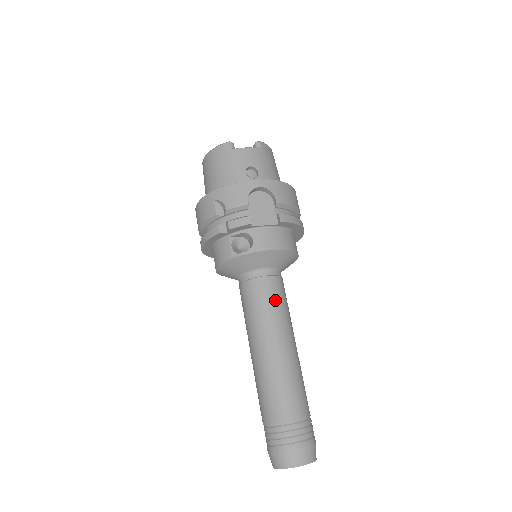
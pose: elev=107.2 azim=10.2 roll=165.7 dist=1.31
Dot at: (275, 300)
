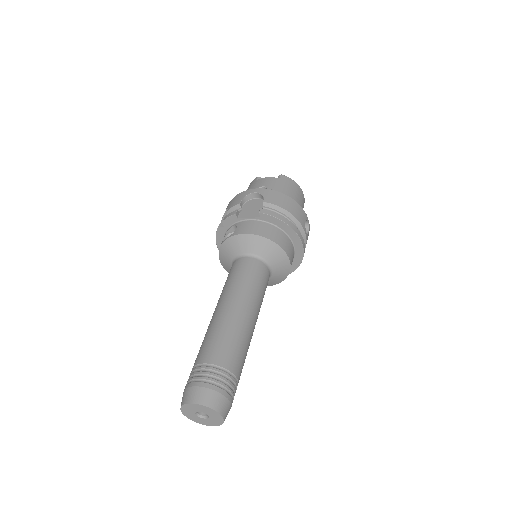
Dot at: (242, 276)
